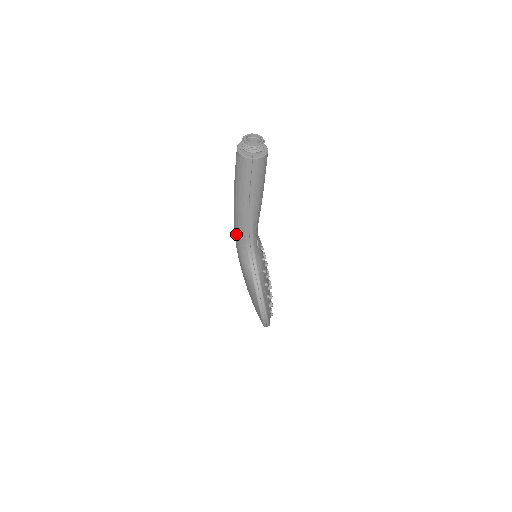
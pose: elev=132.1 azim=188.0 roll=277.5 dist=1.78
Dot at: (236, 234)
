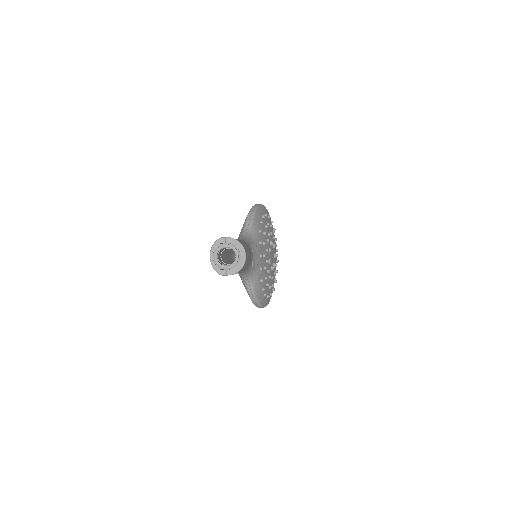
Dot at: occluded
